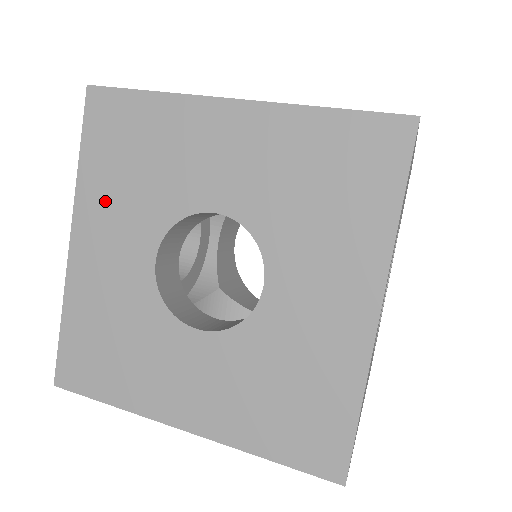
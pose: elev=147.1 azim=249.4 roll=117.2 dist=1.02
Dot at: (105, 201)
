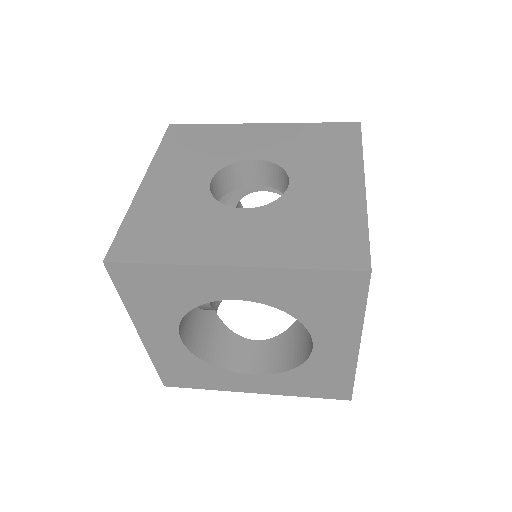
Dot at: (174, 162)
